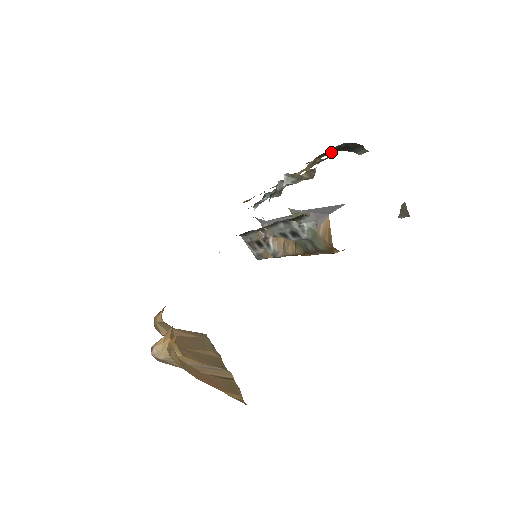
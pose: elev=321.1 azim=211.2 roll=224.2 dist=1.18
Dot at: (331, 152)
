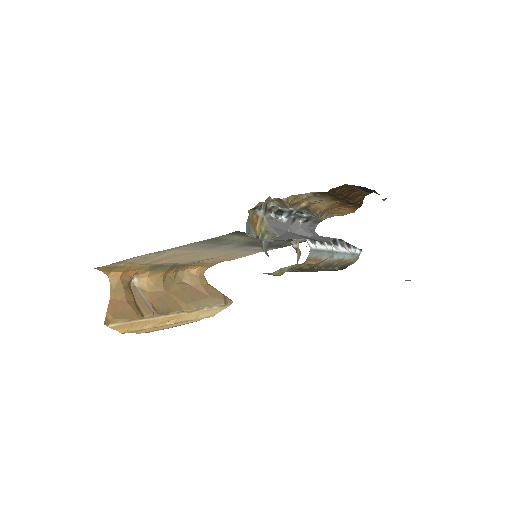
Dot at: (365, 190)
